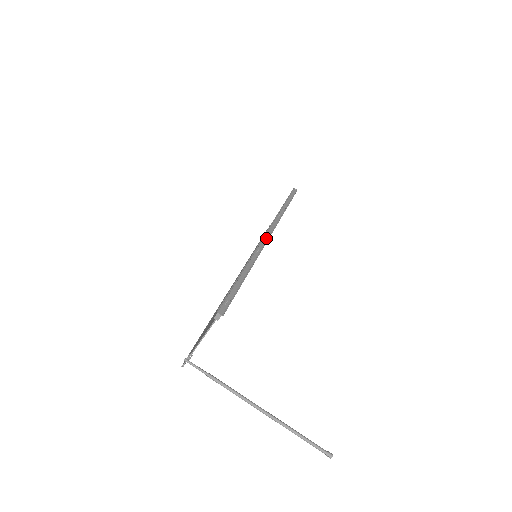
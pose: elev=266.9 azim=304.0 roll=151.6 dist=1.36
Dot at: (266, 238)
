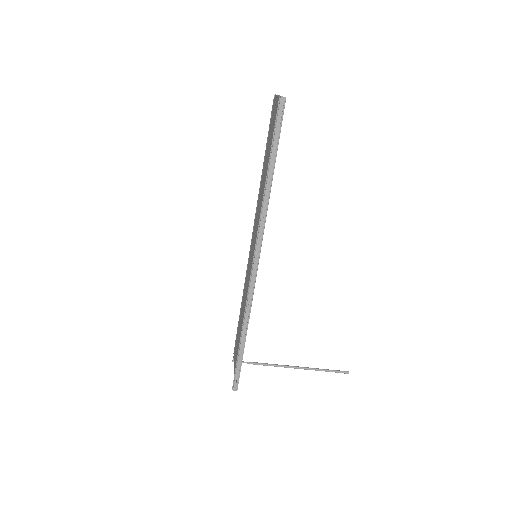
Dot at: (254, 272)
